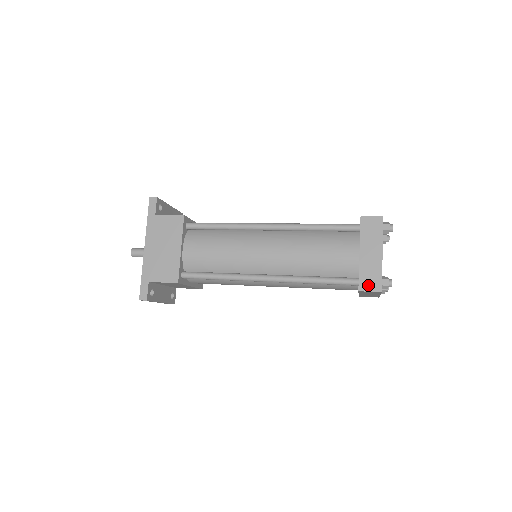
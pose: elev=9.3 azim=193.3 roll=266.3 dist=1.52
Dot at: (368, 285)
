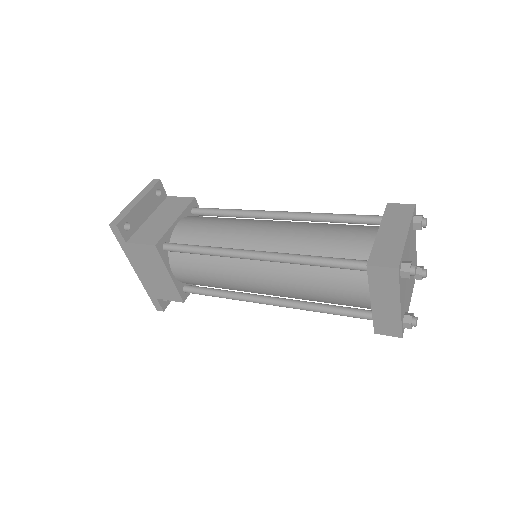
Dot at: (385, 330)
